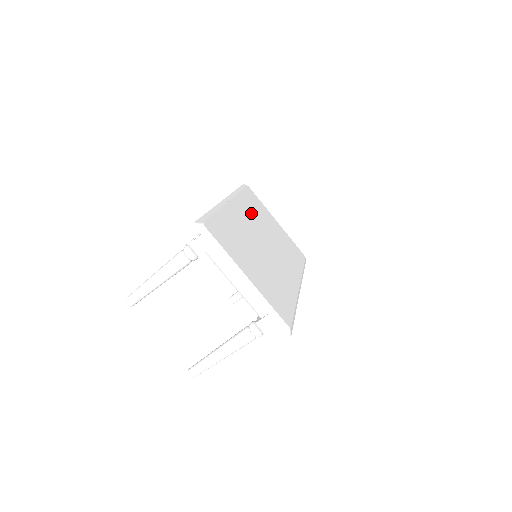
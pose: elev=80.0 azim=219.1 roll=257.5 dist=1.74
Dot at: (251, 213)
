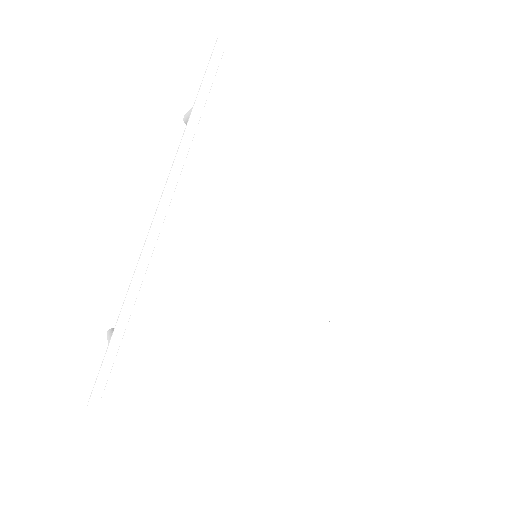
Dot at: (228, 181)
